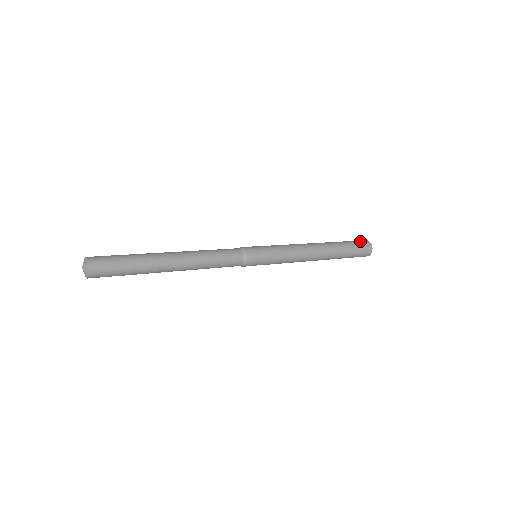
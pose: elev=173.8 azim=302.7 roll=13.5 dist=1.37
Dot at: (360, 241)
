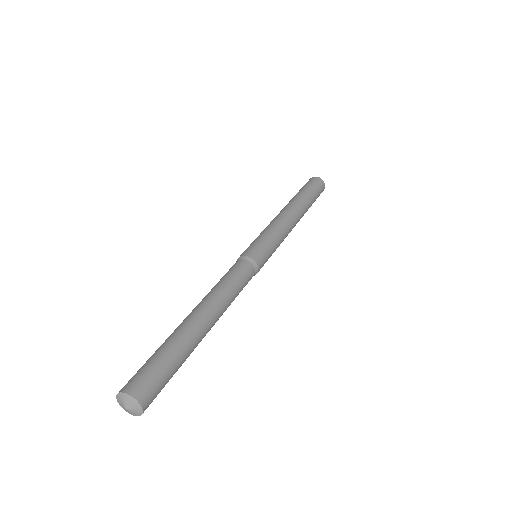
Dot at: (316, 182)
